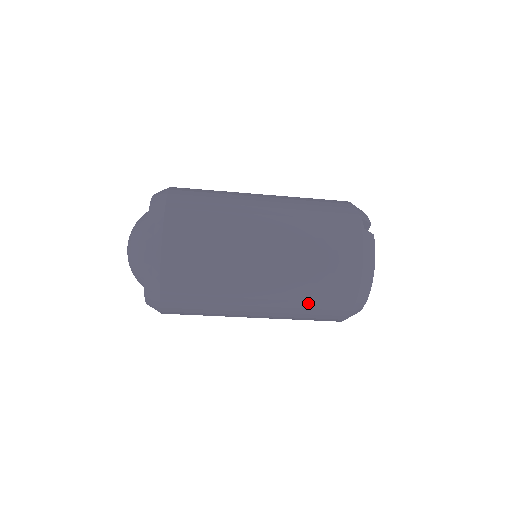
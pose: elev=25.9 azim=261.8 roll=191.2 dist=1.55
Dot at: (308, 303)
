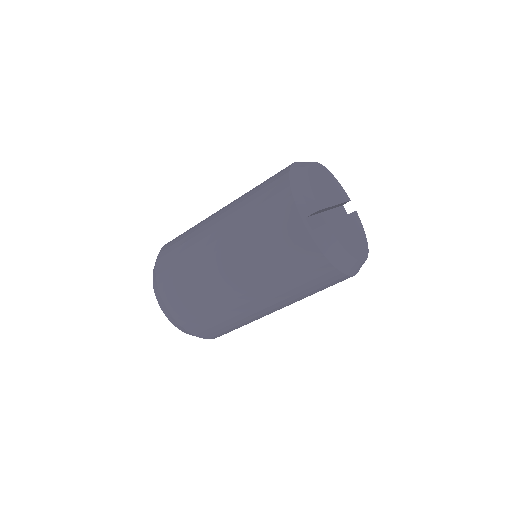
Dot at: (313, 293)
